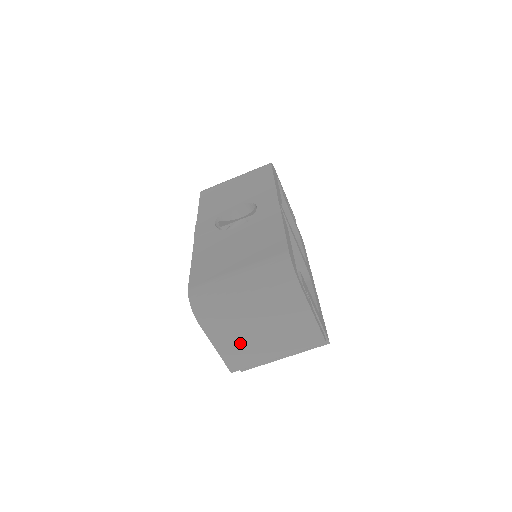
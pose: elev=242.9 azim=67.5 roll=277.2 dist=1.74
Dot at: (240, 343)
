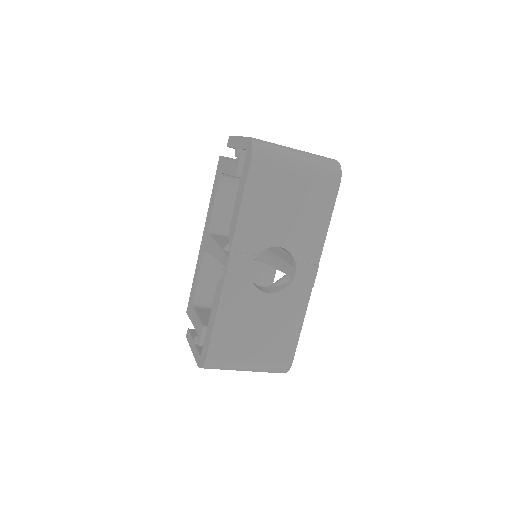
Dot at: occluded
